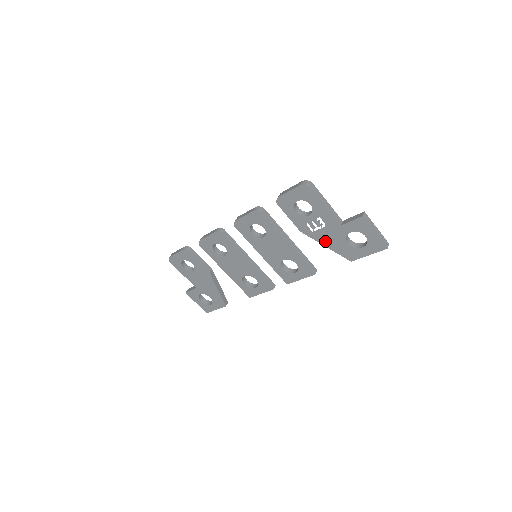
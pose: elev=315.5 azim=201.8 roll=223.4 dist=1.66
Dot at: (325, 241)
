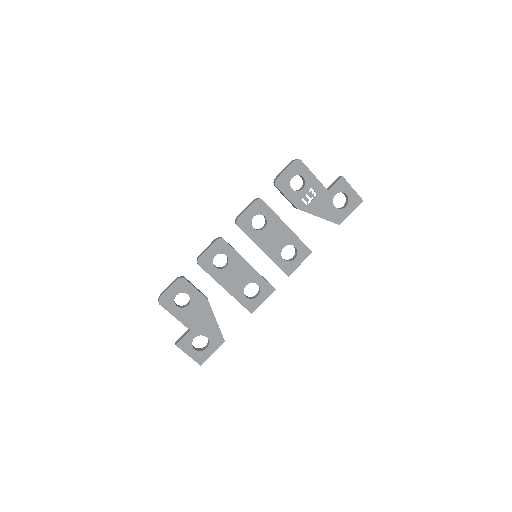
Dot at: (317, 211)
